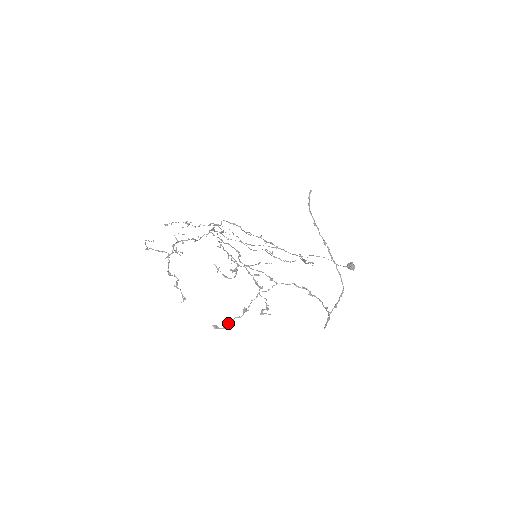
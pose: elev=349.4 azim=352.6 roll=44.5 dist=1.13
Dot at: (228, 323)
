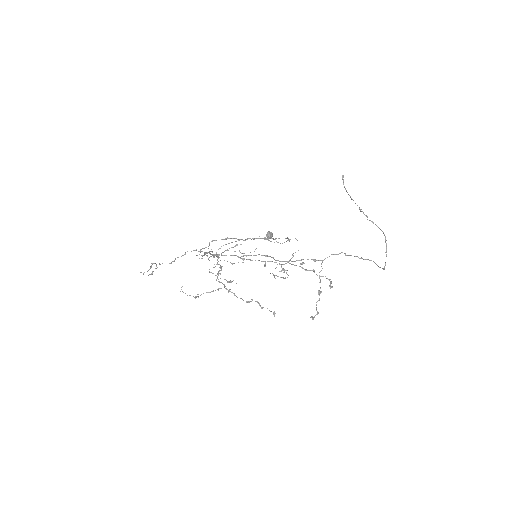
Dot at: occluded
